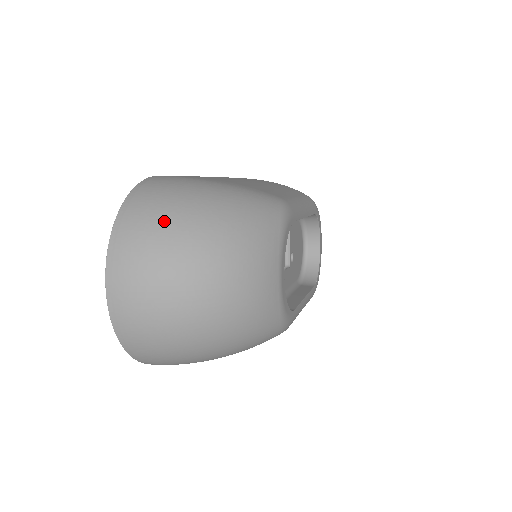
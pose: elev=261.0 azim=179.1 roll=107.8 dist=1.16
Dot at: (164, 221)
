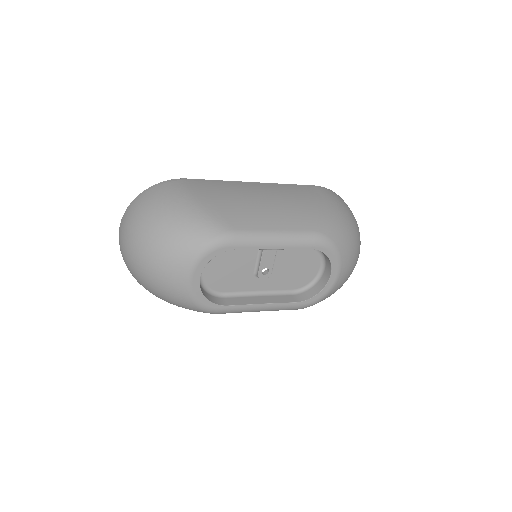
Dot at: (140, 214)
